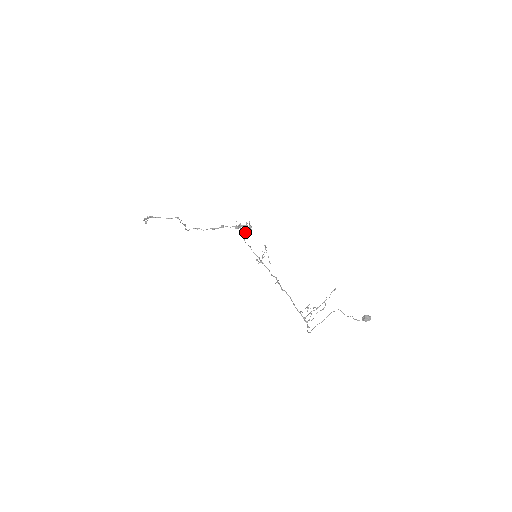
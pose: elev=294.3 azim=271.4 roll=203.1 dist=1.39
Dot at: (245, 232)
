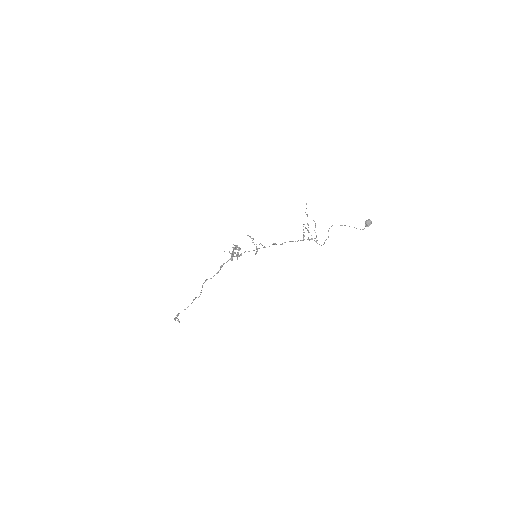
Dot at: (237, 253)
